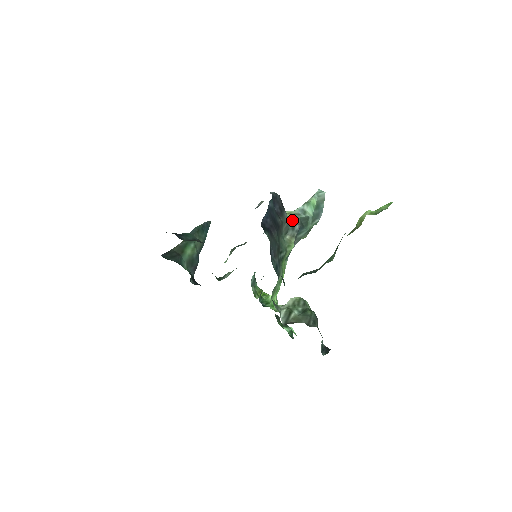
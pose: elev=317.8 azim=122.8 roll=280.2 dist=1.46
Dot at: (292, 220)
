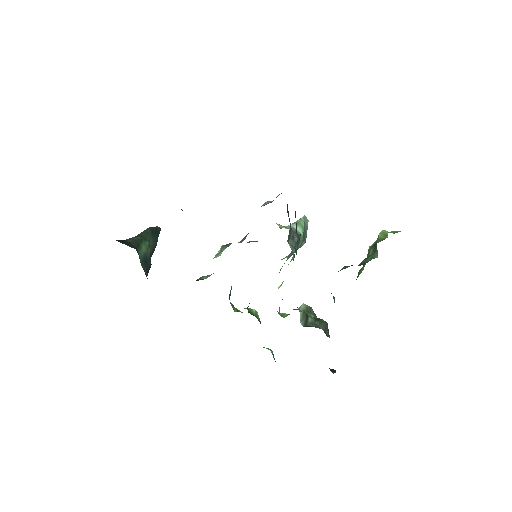
Dot at: (292, 230)
